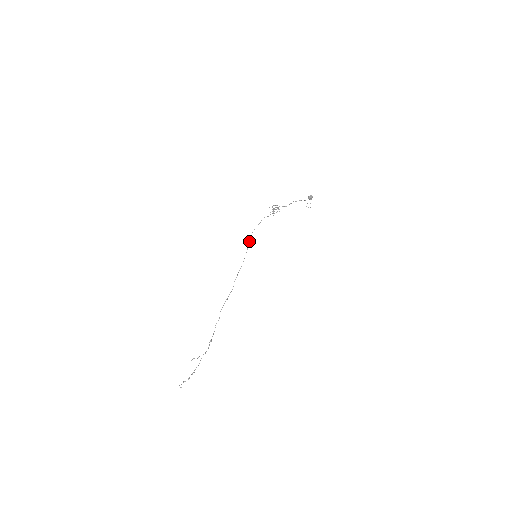
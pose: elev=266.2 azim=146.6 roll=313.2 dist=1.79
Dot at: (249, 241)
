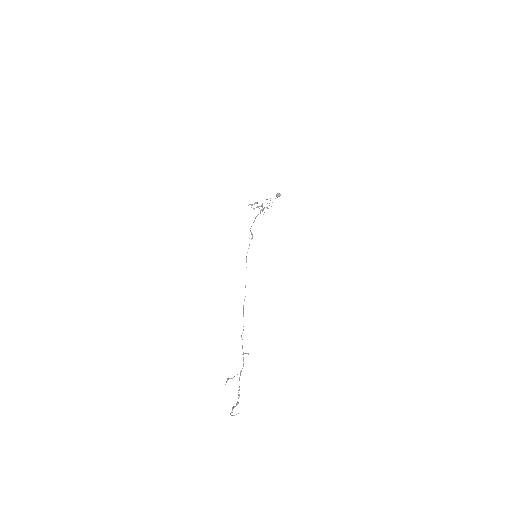
Dot at: occluded
